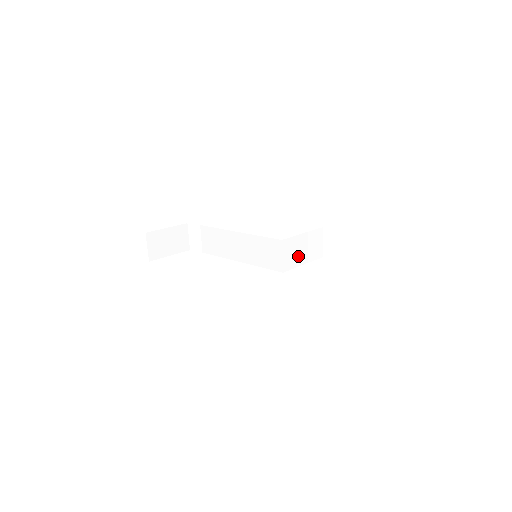
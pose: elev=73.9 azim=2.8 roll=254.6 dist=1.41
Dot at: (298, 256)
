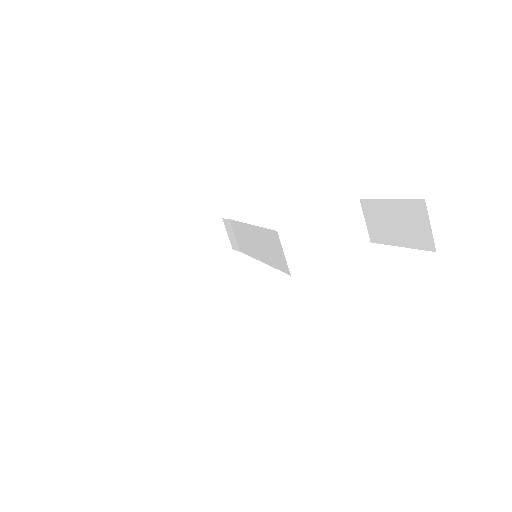
Dot at: (317, 248)
